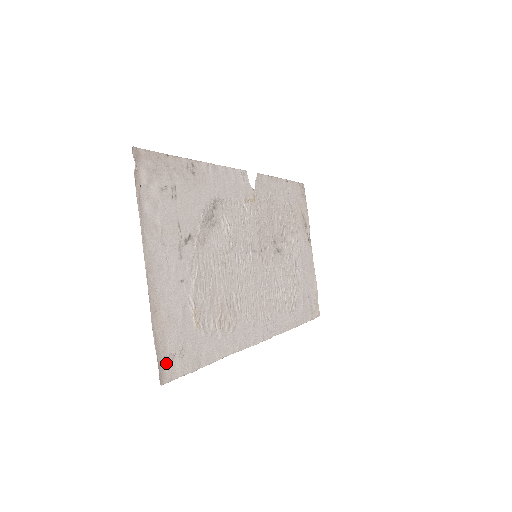
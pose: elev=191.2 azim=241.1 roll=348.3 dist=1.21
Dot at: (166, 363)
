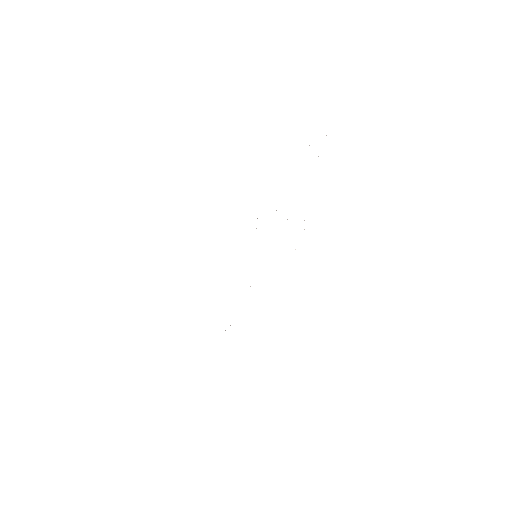
Dot at: occluded
